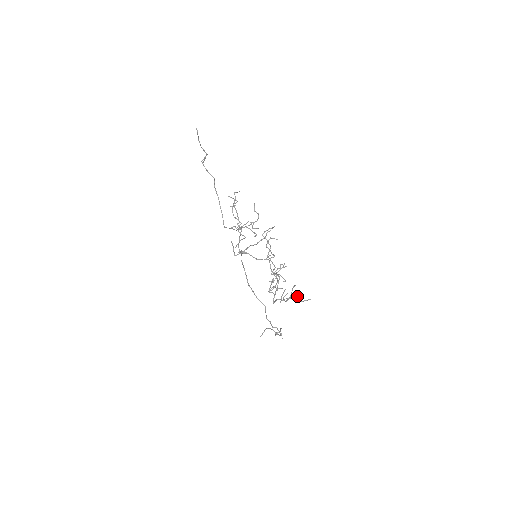
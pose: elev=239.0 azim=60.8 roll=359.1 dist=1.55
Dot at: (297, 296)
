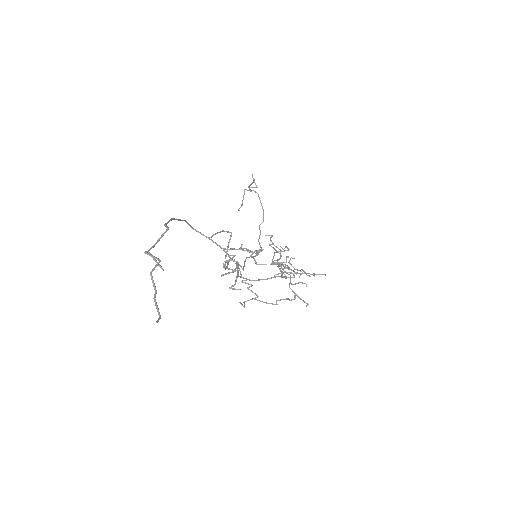
Dot at: occluded
